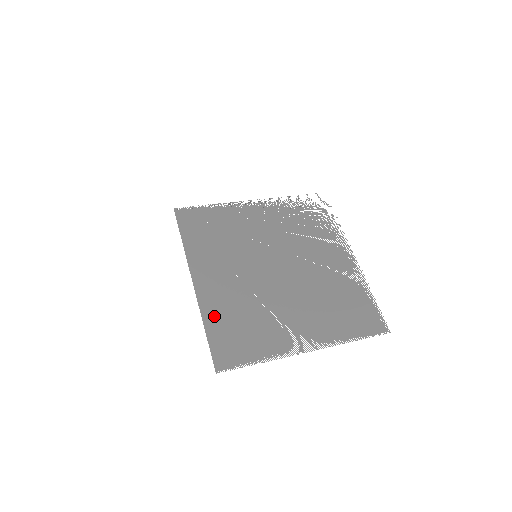
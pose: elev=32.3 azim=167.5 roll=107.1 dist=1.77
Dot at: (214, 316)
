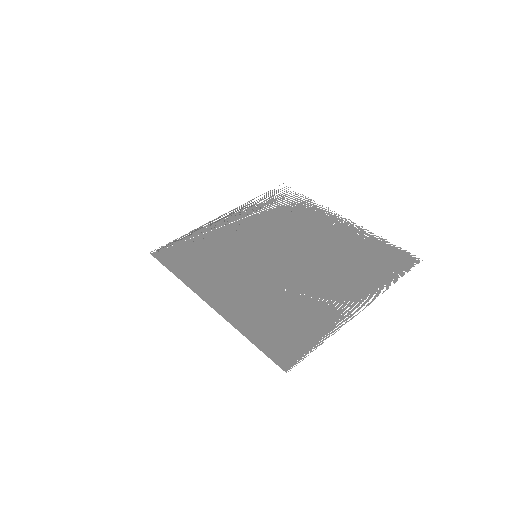
Dot at: (250, 323)
